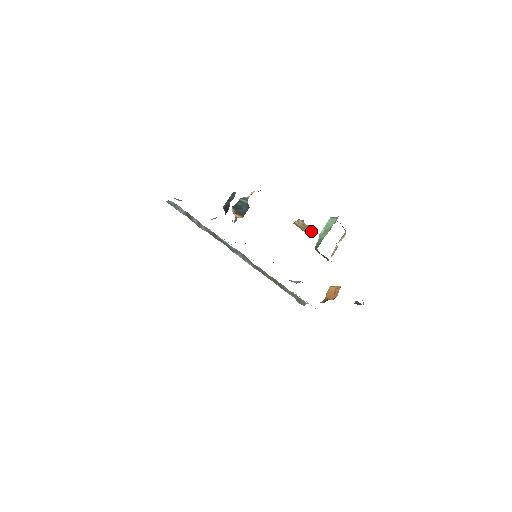
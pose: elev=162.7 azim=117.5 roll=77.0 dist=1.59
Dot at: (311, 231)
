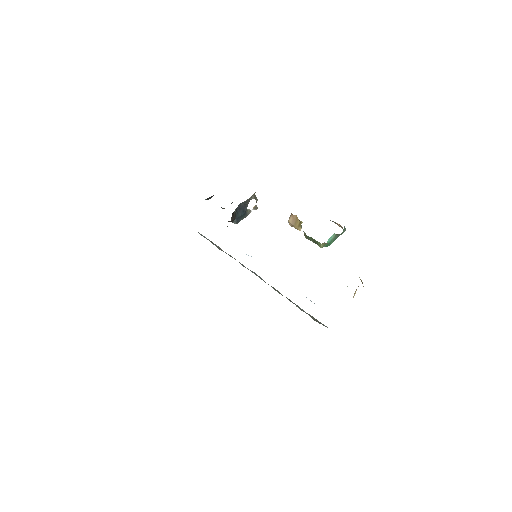
Dot at: (299, 221)
